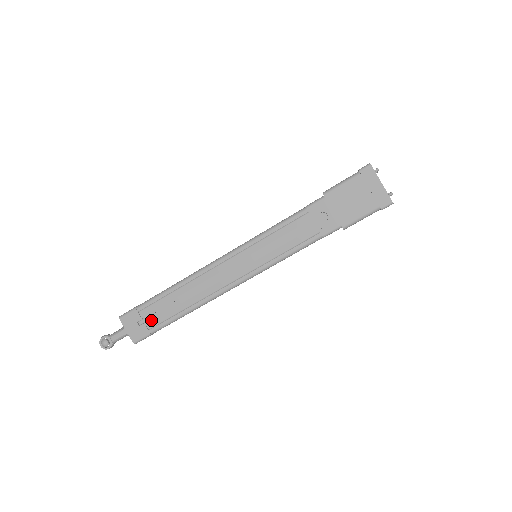
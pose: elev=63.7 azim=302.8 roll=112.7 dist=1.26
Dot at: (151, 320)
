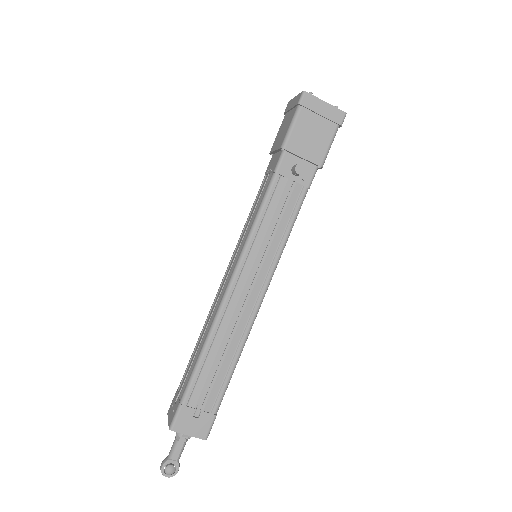
Dot at: (206, 402)
